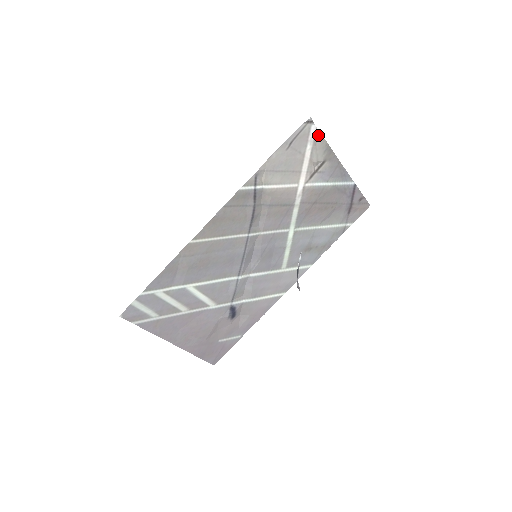
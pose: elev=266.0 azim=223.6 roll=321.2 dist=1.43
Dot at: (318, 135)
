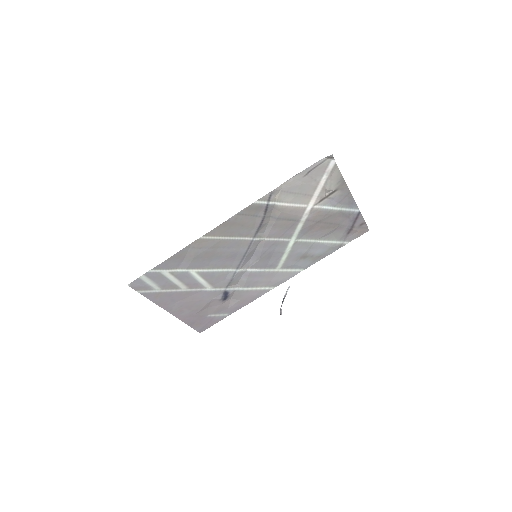
Dot at: (336, 168)
